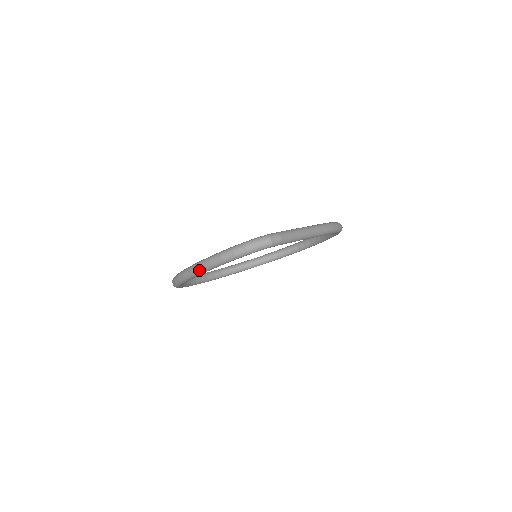
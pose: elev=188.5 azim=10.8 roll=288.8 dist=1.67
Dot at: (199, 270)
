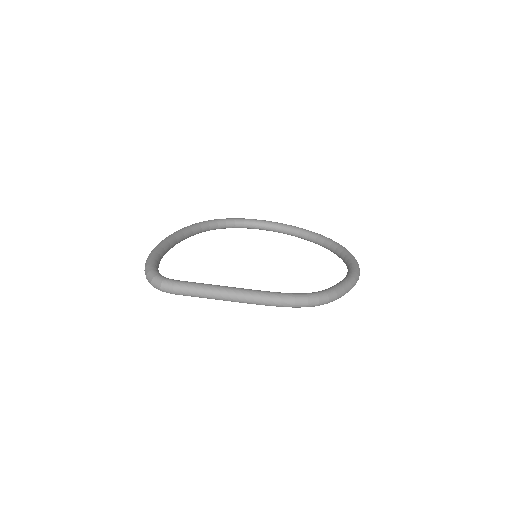
Dot at: occluded
